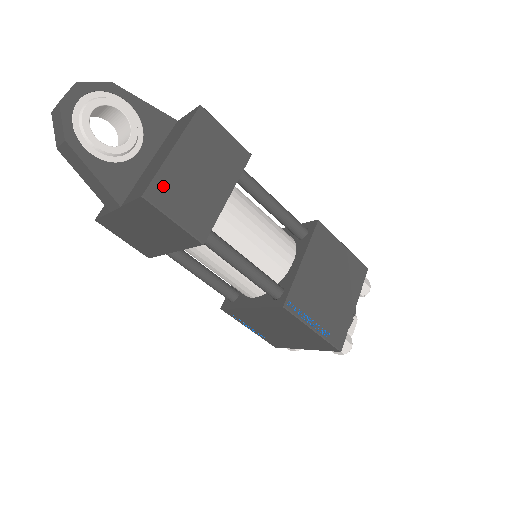
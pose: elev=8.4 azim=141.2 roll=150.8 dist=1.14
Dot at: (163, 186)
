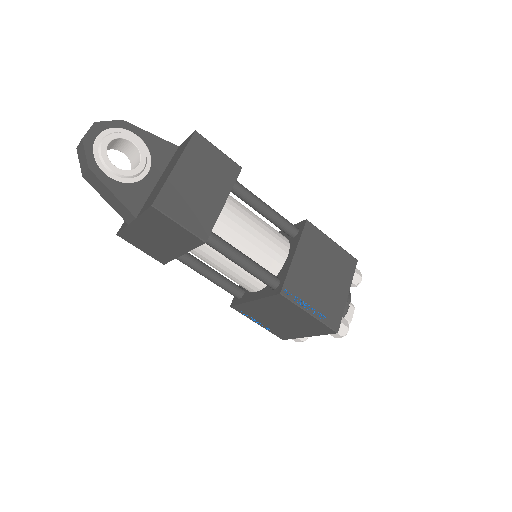
Dot at: (169, 197)
